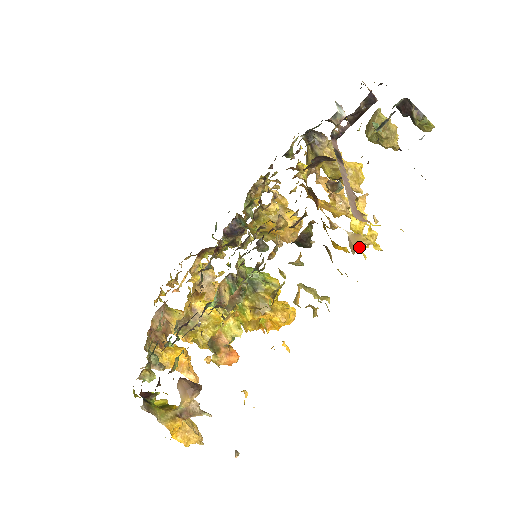
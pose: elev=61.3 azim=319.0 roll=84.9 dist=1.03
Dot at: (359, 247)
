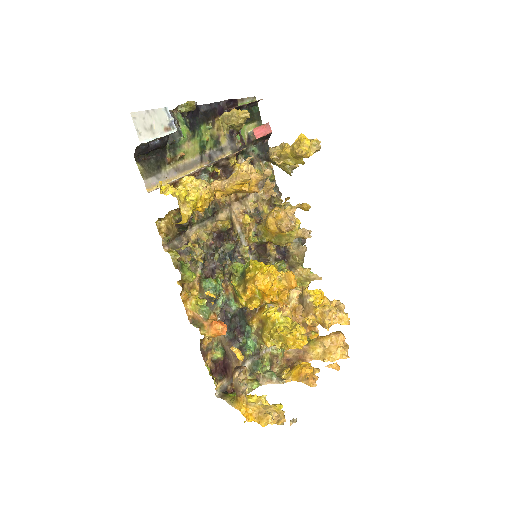
Dot at: (207, 198)
